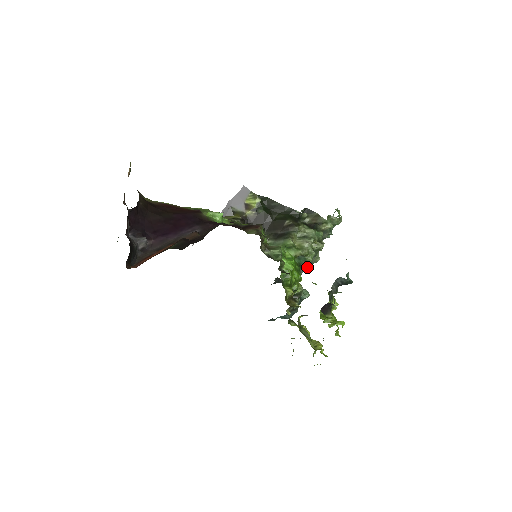
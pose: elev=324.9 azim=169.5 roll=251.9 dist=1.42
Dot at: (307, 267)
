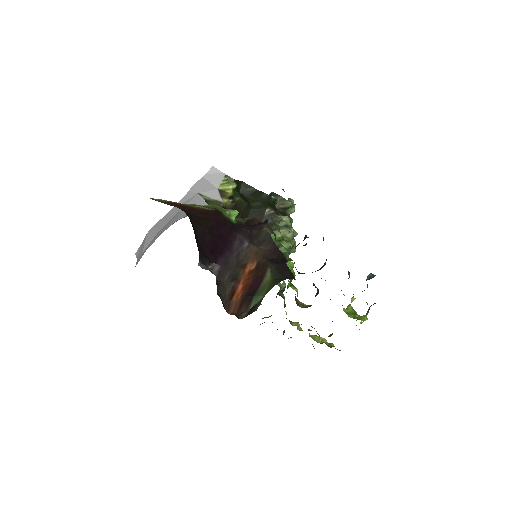
Dot at: occluded
